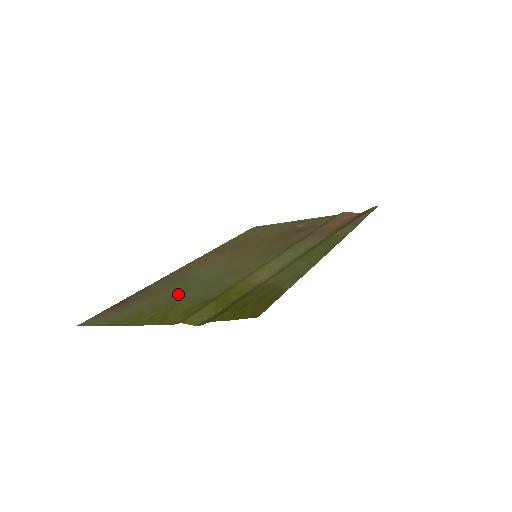
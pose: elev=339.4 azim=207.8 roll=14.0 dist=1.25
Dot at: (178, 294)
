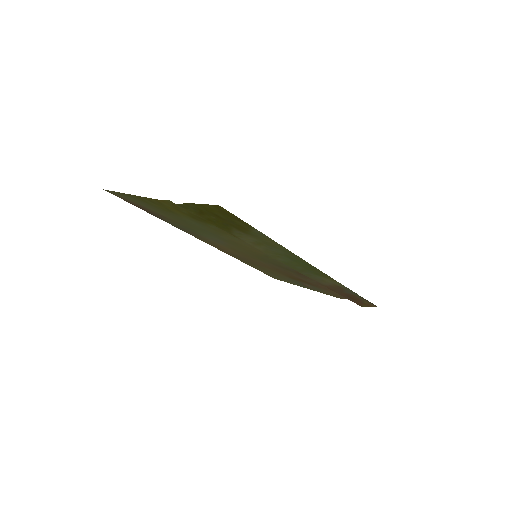
Dot at: (182, 220)
